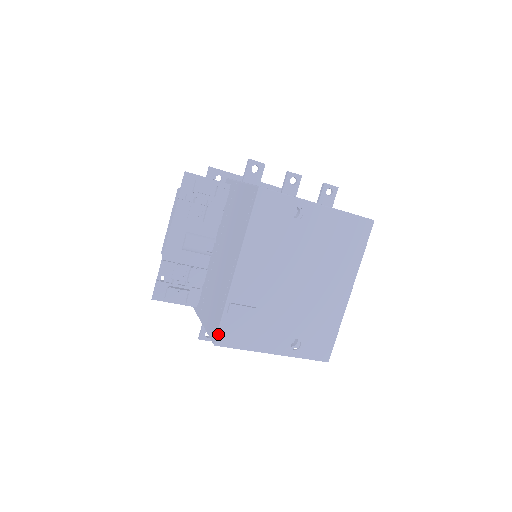
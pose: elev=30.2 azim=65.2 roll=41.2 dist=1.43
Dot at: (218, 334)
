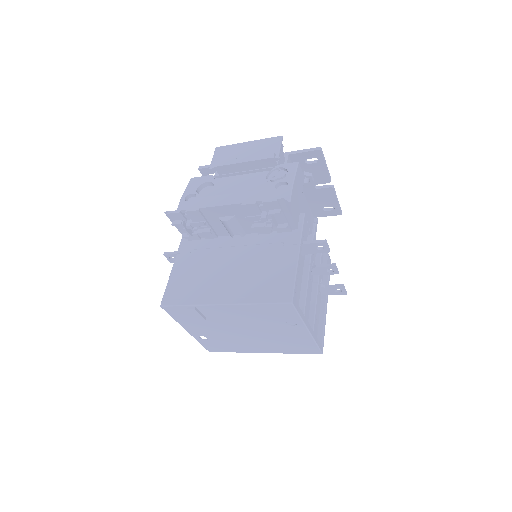
Dot at: (169, 306)
